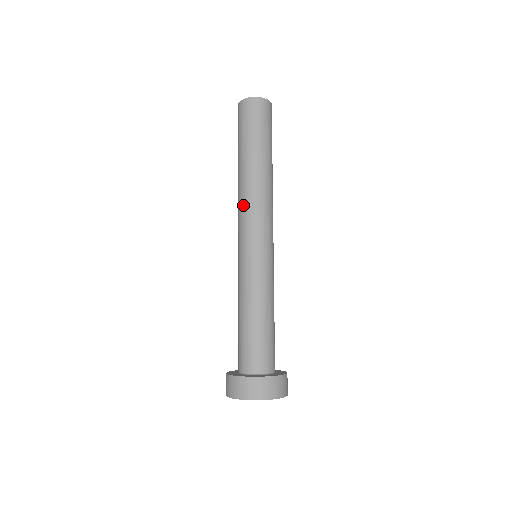
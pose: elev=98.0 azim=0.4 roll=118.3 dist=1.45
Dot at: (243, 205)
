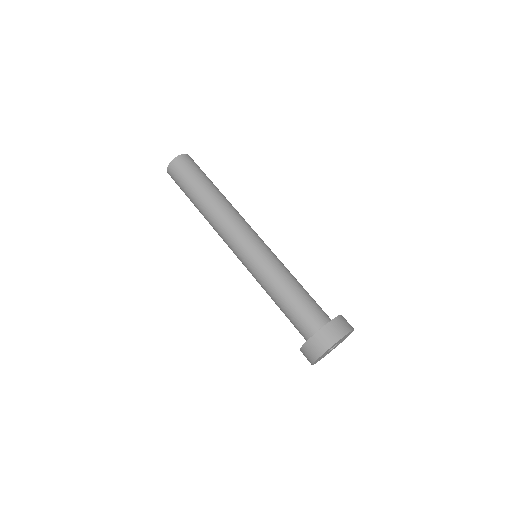
Dot at: (219, 230)
